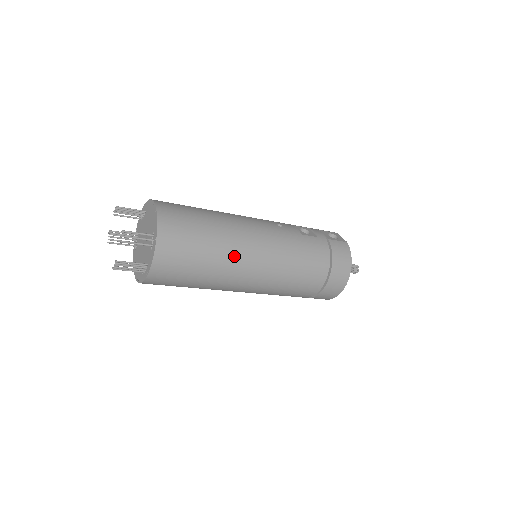
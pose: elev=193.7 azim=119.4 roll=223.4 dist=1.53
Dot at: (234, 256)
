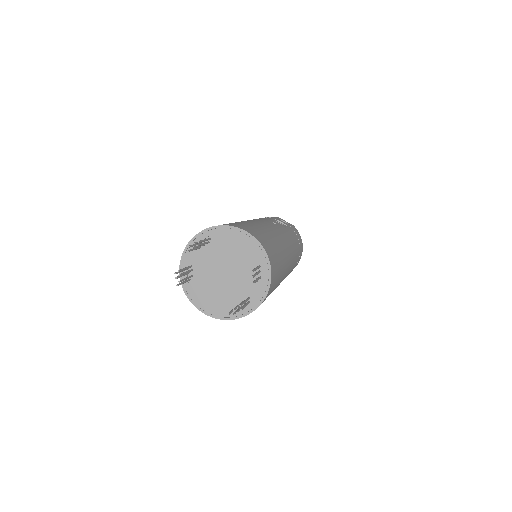
Dot at: (285, 265)
